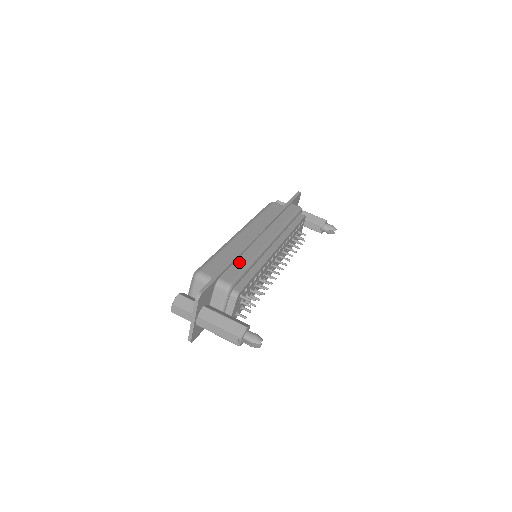
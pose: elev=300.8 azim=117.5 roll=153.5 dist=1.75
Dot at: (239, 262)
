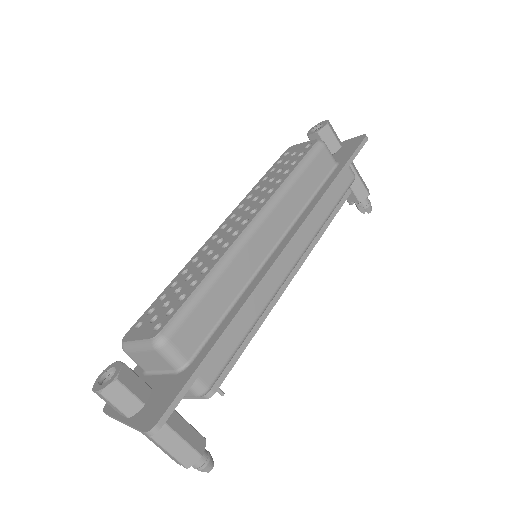
Dot at: (235, 329)
